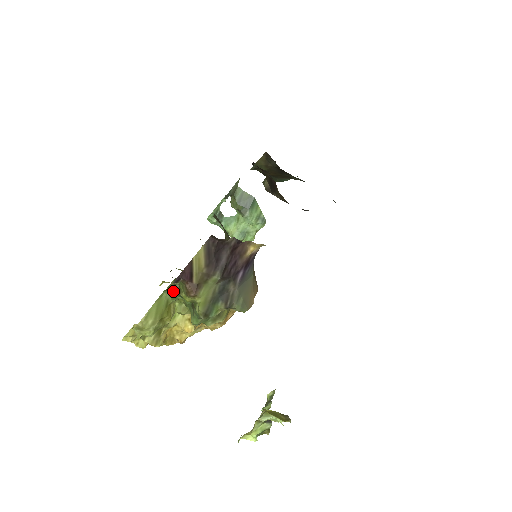
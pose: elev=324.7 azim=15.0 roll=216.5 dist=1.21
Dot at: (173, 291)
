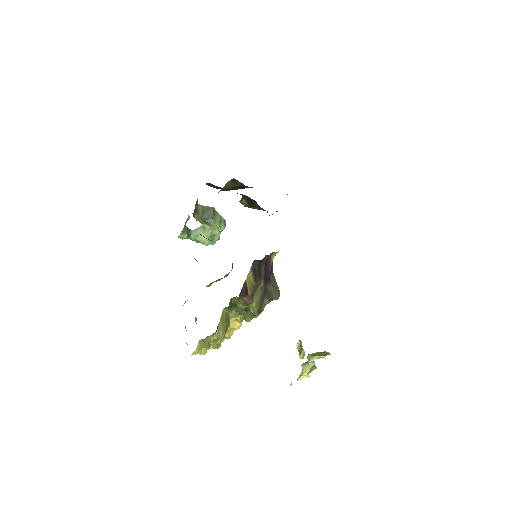
Dot at: (231, 306)
